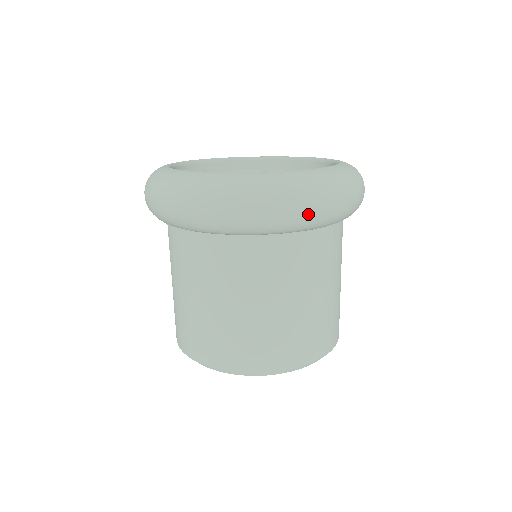
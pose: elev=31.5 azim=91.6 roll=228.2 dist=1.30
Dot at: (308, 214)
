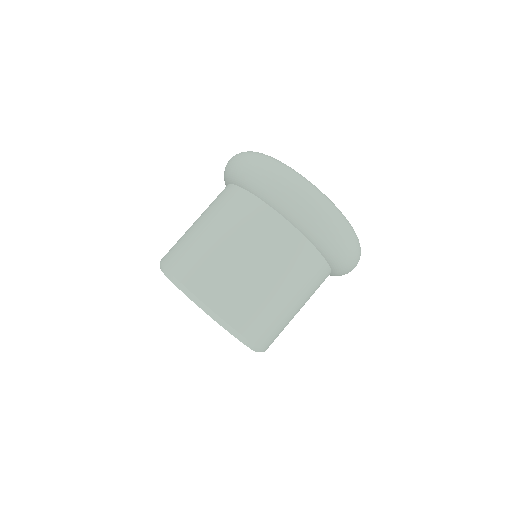
Dot at: (351, 264)
